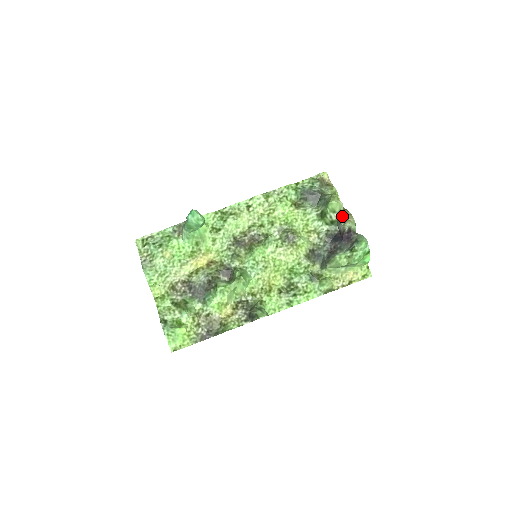
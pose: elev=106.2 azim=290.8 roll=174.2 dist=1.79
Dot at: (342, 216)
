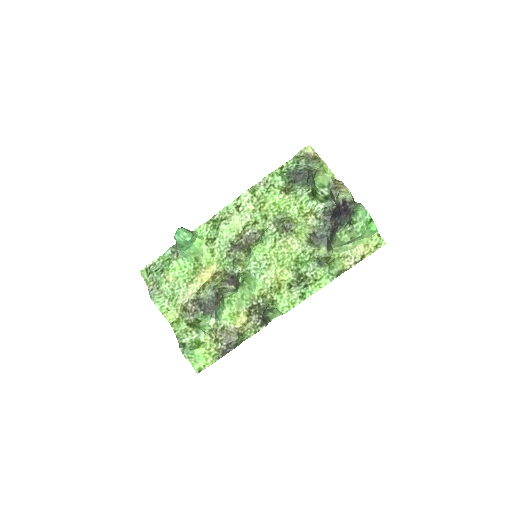
Dot at: (333, 189)
